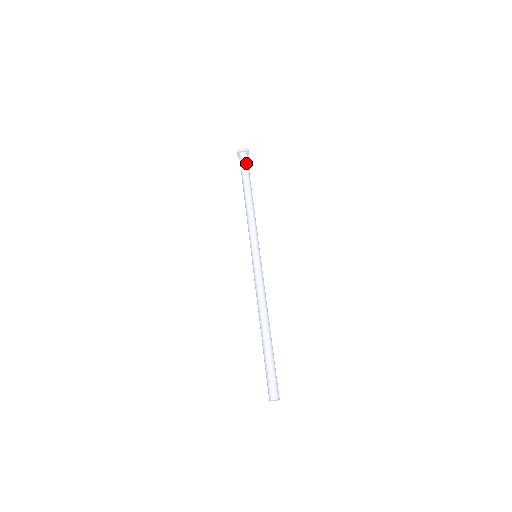
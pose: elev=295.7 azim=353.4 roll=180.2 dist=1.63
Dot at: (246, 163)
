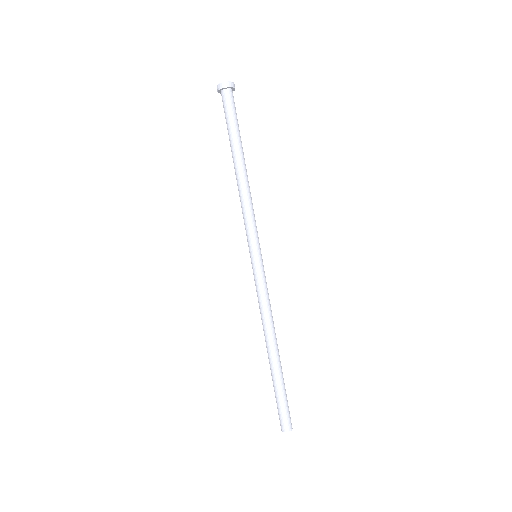
Dot at: (227, 110)
